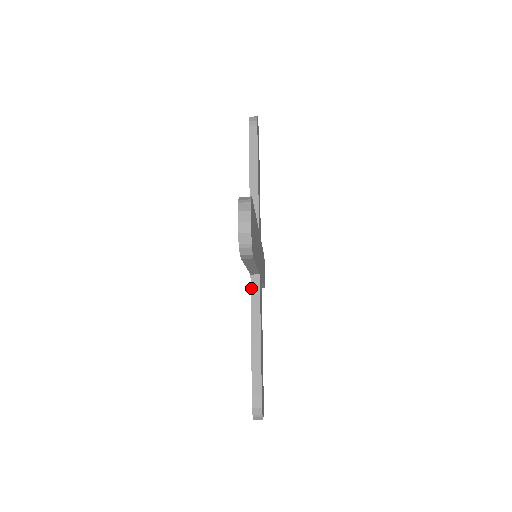
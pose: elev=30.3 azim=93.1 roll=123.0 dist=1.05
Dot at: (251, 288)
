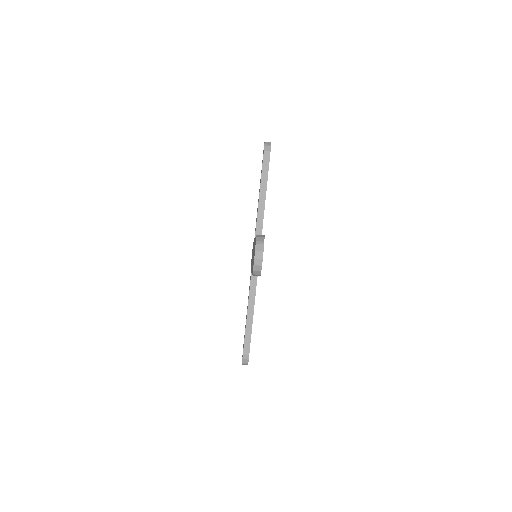
Dot at: occluded
